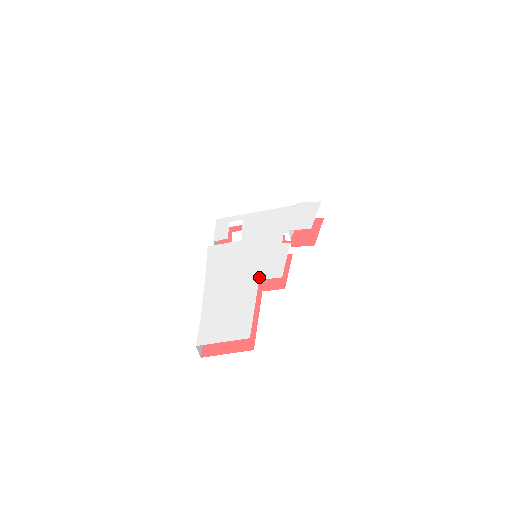
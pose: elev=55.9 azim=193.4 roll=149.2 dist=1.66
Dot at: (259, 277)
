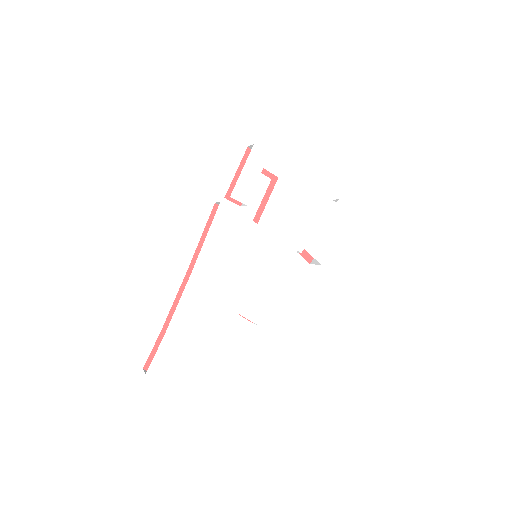
Dot at: (242, 310)
